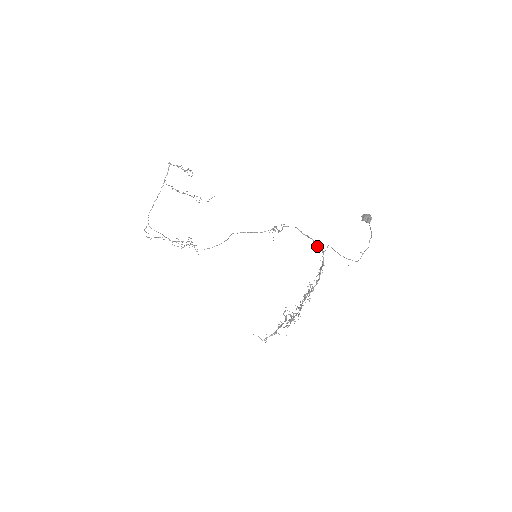
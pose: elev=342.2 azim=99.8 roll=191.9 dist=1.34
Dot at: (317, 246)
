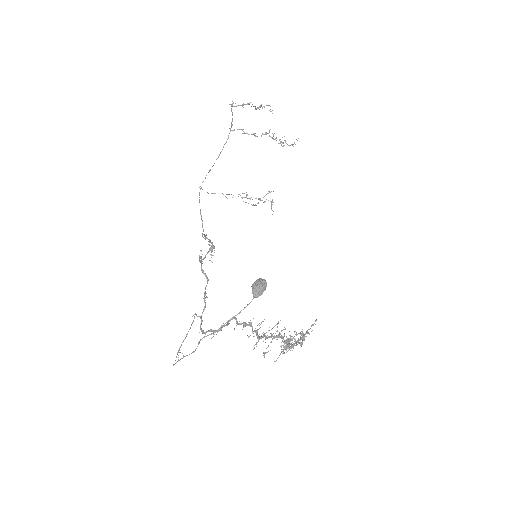
Dot at: (205, 303)
